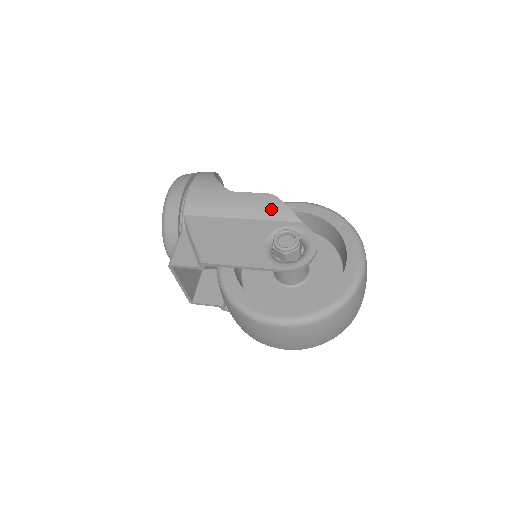
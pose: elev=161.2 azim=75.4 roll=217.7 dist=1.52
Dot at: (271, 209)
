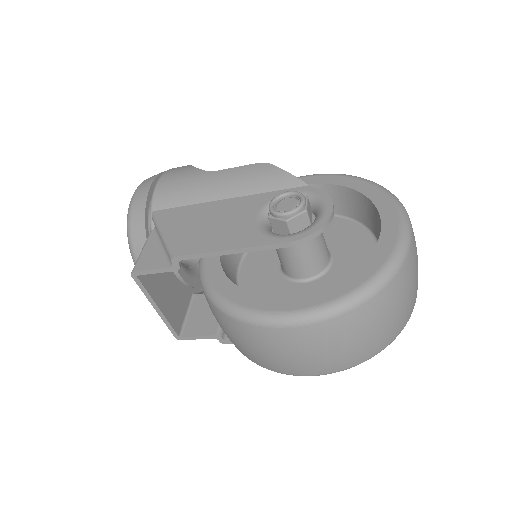
Dot at: (264, 179)
